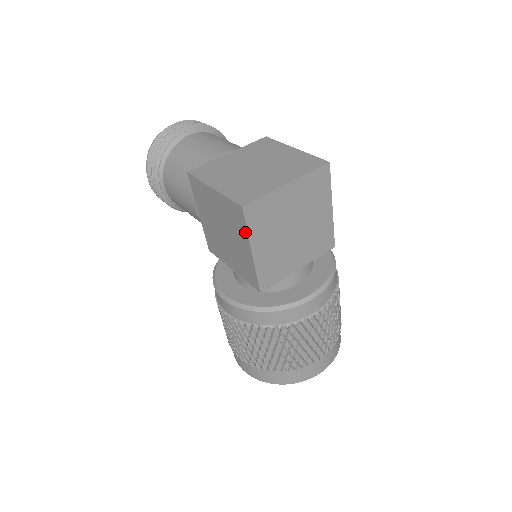
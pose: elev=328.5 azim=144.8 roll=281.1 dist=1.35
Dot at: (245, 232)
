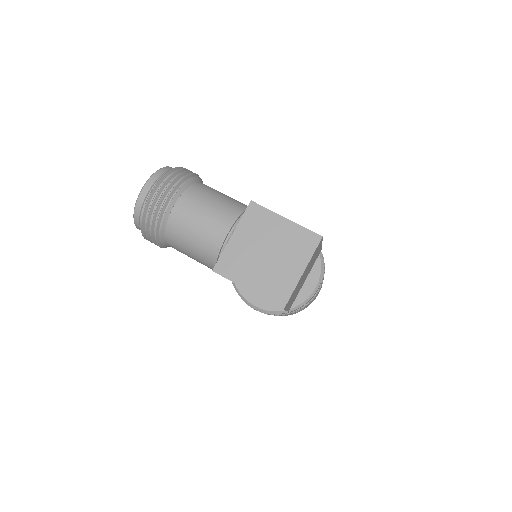
Dot at: occluded
